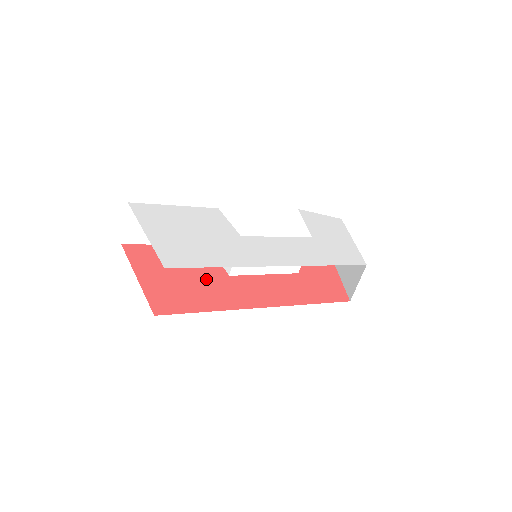
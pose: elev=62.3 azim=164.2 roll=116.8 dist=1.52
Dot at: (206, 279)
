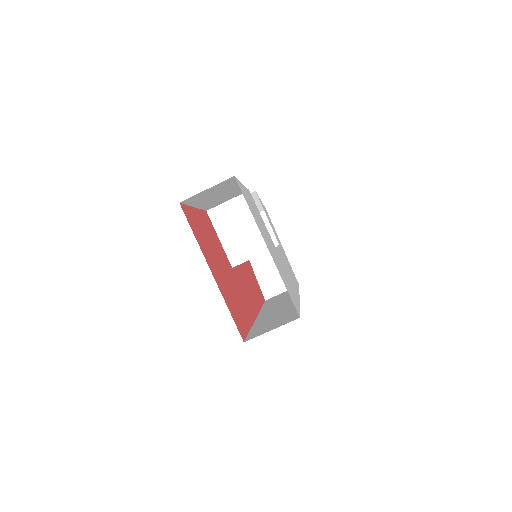
Dot at: (230, 275)
